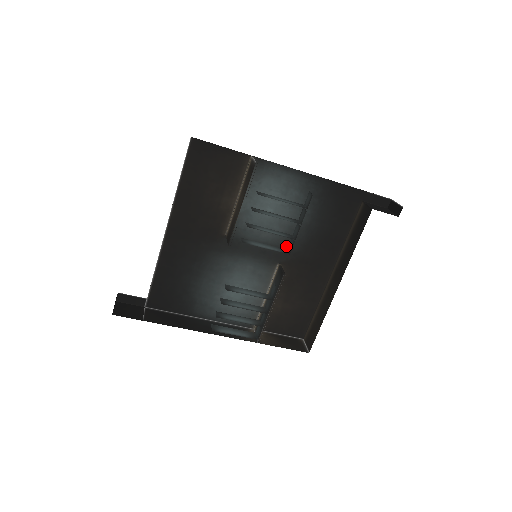
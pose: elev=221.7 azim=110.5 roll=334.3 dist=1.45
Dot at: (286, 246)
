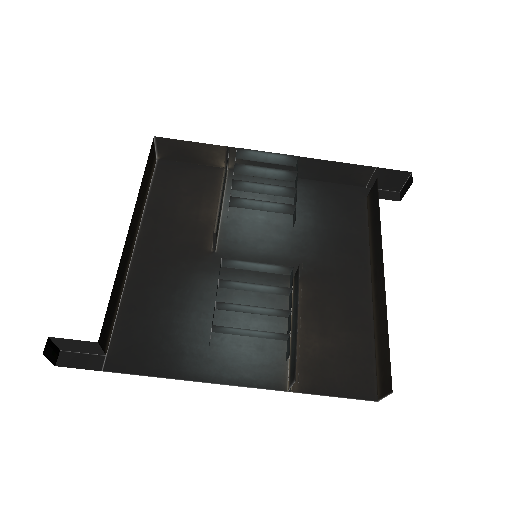
Dot at: (295, 256)
